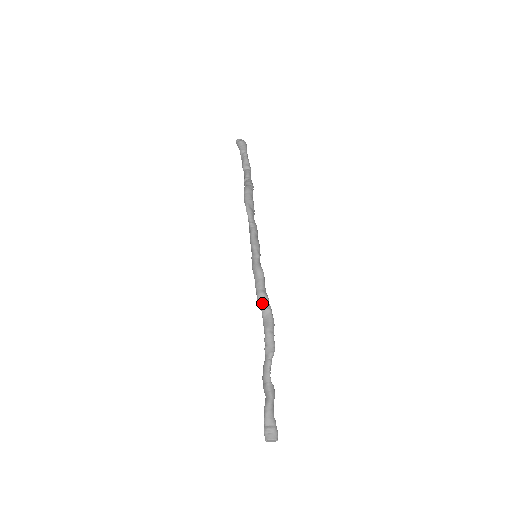
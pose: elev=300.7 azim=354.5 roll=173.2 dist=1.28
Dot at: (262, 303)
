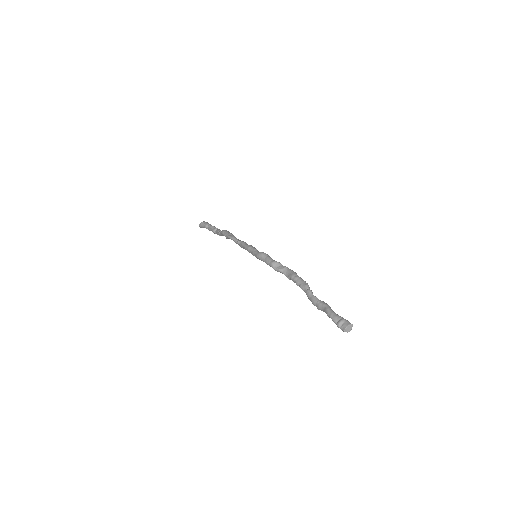
Dot at: (278, 268)
